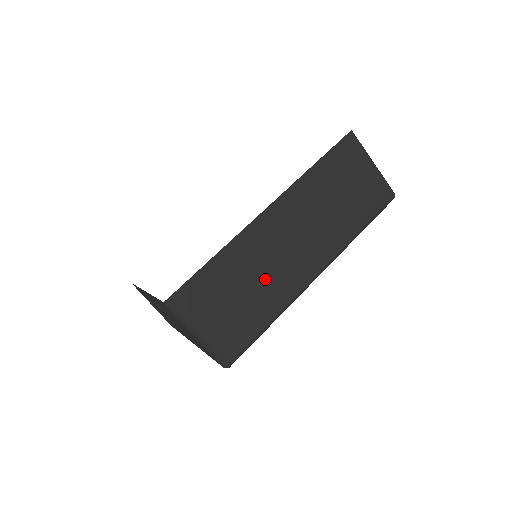
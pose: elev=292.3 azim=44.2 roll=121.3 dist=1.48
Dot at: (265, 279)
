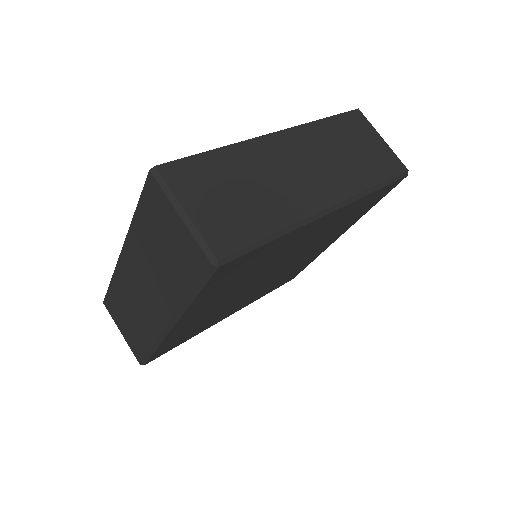
Dot at: (271, 189)
